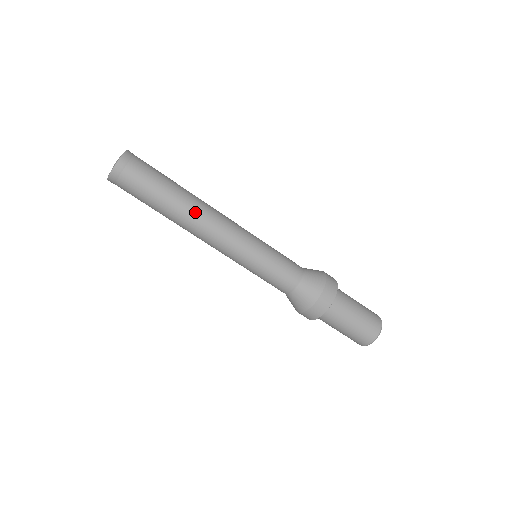
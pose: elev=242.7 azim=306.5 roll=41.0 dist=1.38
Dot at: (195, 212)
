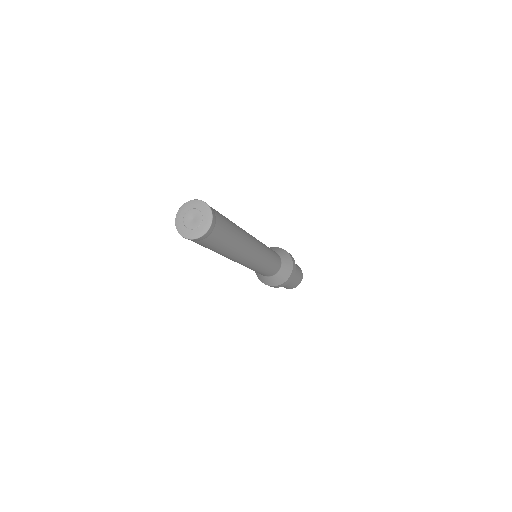
Dot at: (239, 254)
